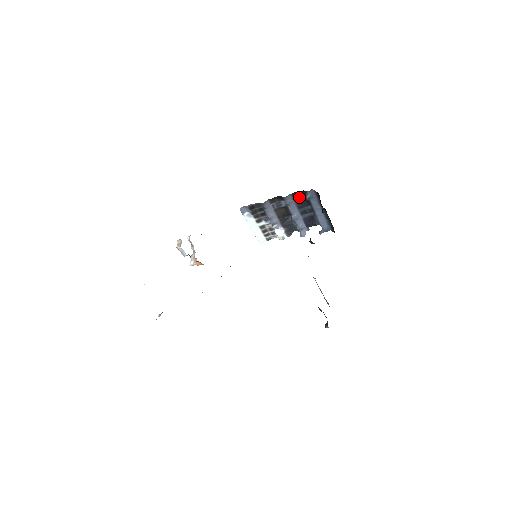
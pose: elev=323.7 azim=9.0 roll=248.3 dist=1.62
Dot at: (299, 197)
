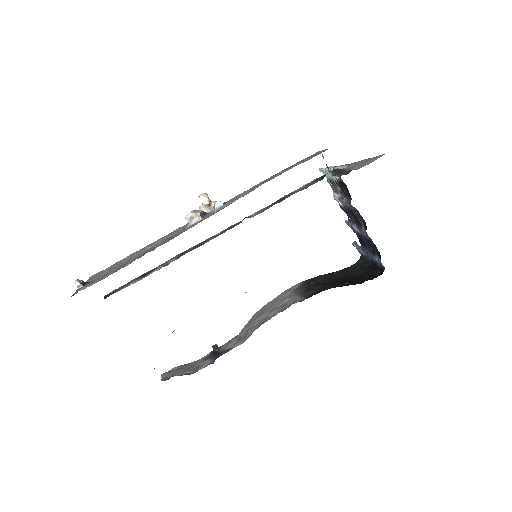
Dot at: occluded
